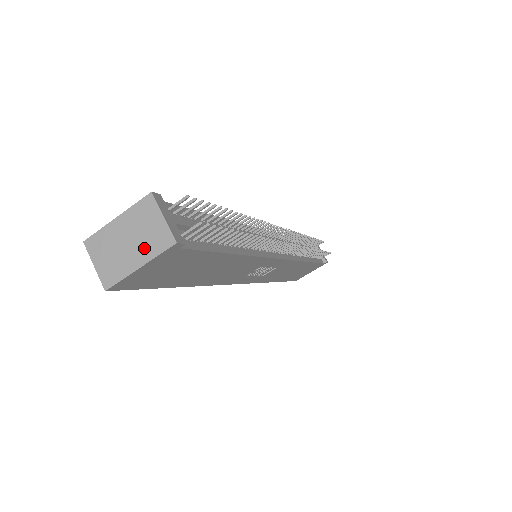
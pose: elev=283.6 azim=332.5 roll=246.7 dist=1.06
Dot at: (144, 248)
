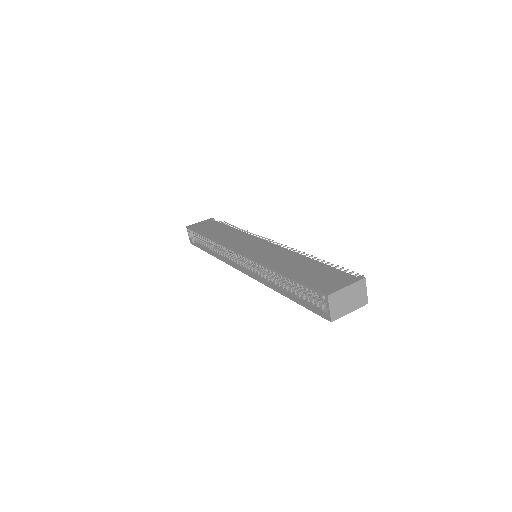
Dot at: (355, 304)
